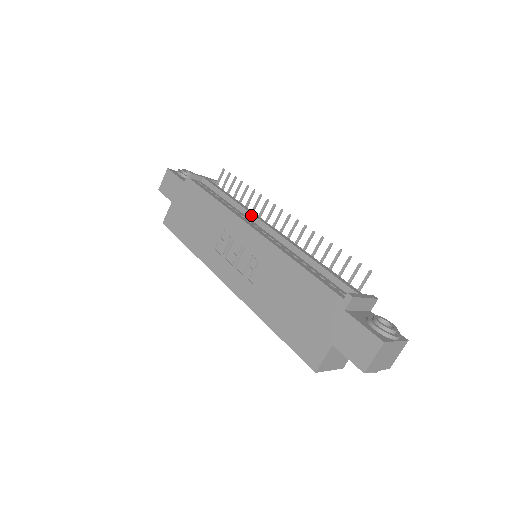
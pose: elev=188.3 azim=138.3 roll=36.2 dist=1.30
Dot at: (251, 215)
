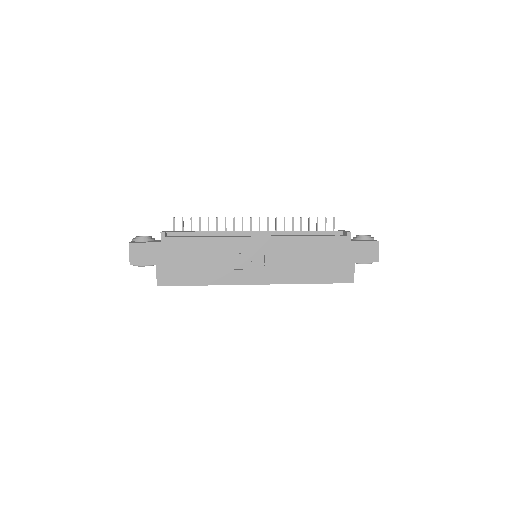
Dot at: (237, 232)
